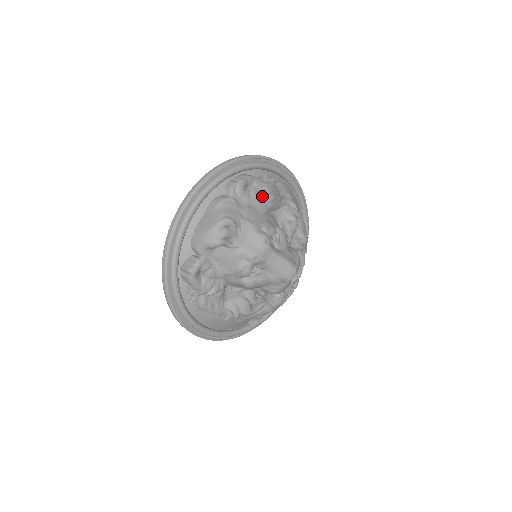
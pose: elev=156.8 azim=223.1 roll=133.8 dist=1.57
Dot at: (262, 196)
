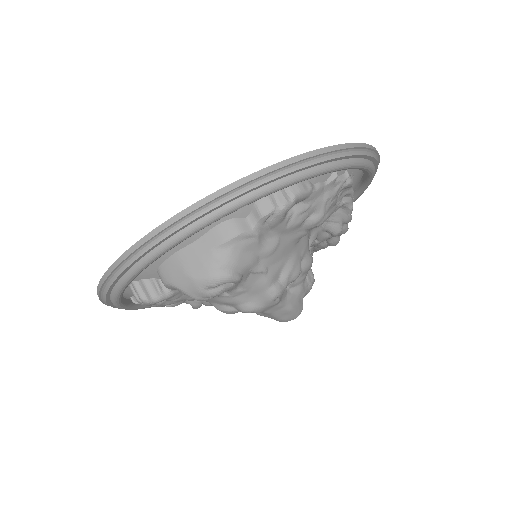
Dot at: (308, 219)
